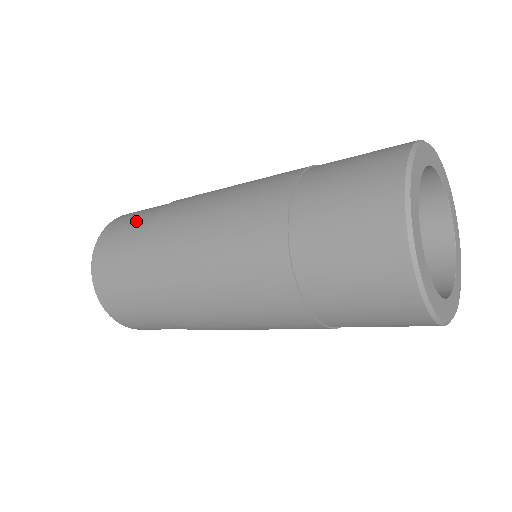
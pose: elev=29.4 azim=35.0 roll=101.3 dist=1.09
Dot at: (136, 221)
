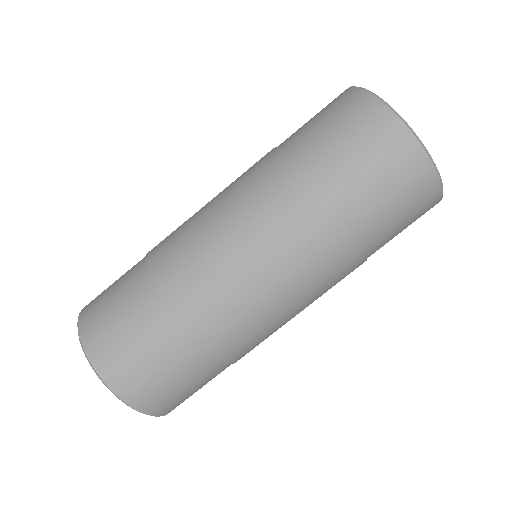
Dot at: (121, 284)
